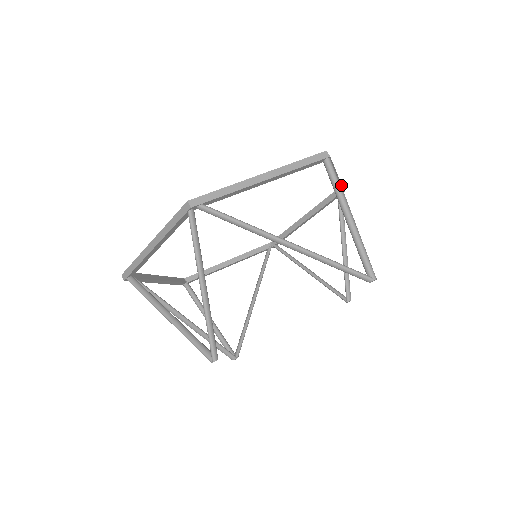
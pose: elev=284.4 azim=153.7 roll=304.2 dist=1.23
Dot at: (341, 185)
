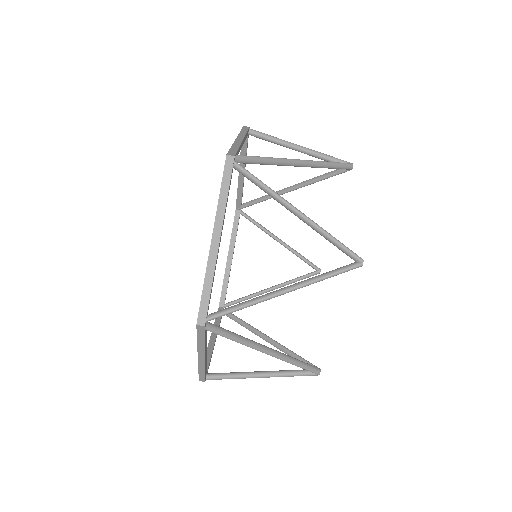
Dot at: occluded
